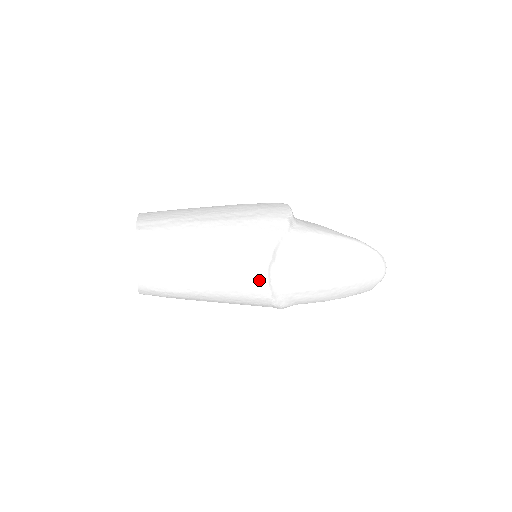
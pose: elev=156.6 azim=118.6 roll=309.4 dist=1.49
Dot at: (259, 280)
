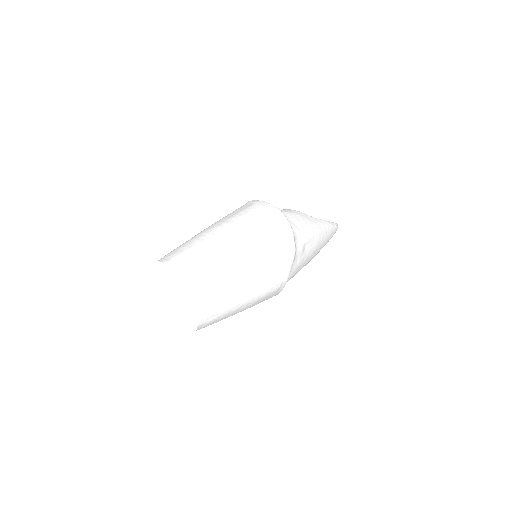
Dot at: (276, 294)
